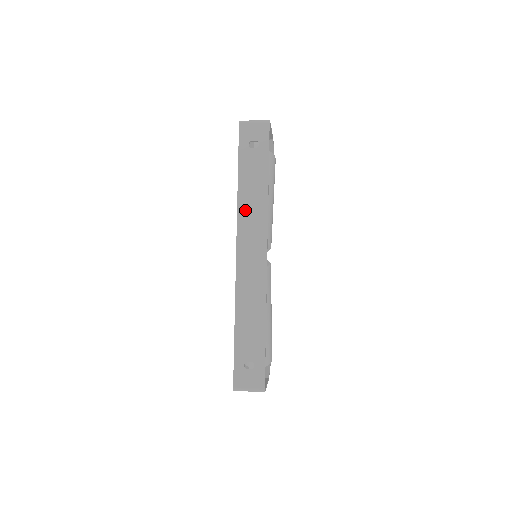
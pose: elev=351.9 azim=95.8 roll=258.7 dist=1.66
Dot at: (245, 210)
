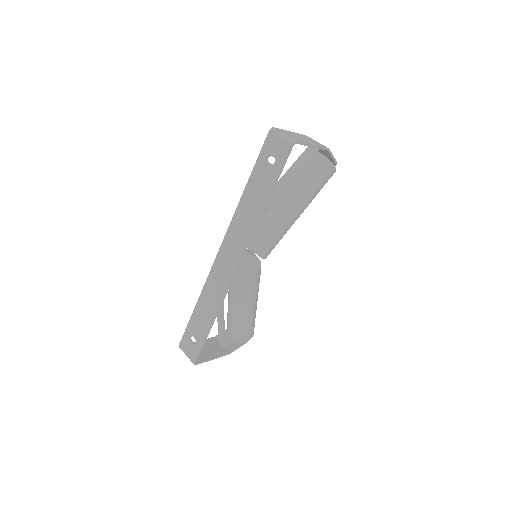
Dot at: (239, 218)
